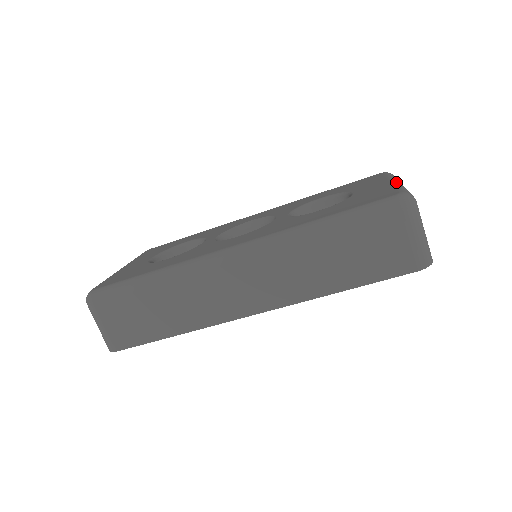
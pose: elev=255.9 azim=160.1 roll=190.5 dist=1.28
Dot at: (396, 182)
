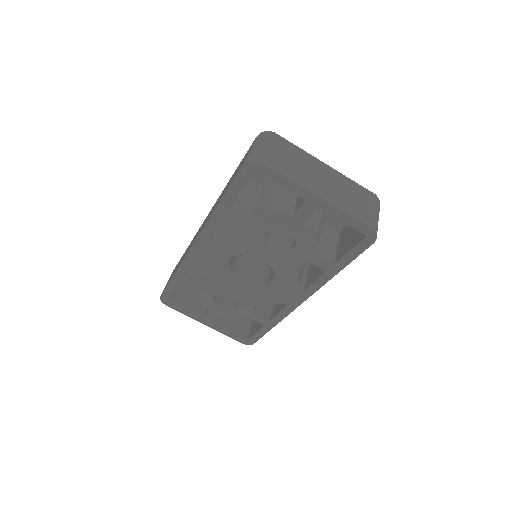
Dot at: occluded
